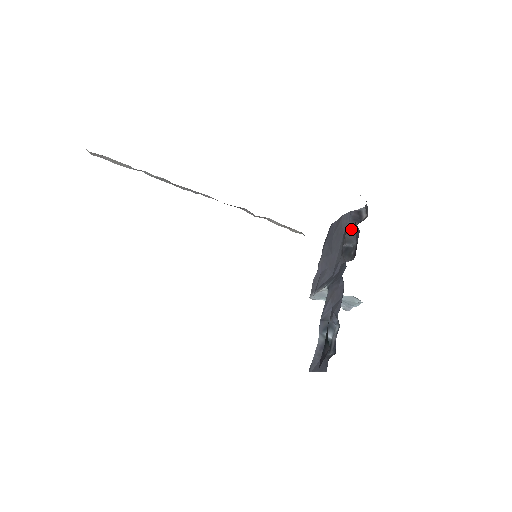
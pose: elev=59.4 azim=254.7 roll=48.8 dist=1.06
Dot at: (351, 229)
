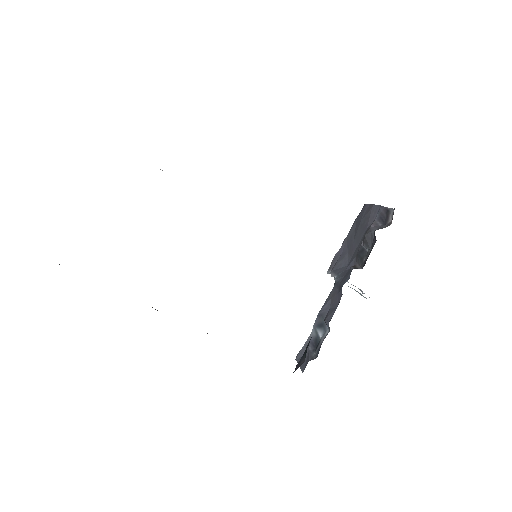
Dot at: (371, 232)
